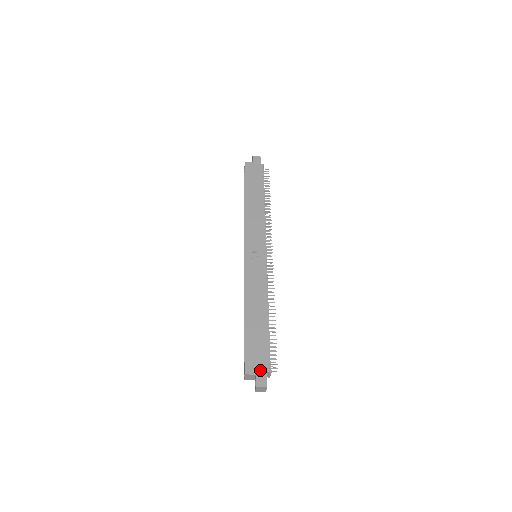
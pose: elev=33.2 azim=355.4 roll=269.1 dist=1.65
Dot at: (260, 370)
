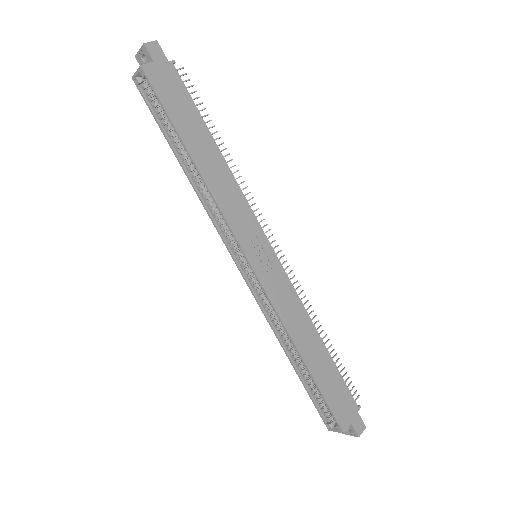
Dot at: (352, 415)
